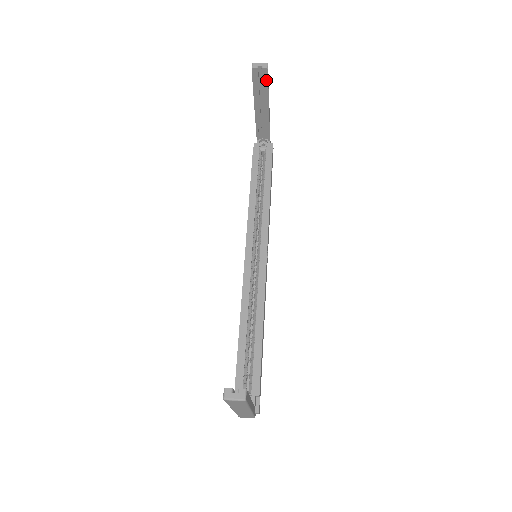
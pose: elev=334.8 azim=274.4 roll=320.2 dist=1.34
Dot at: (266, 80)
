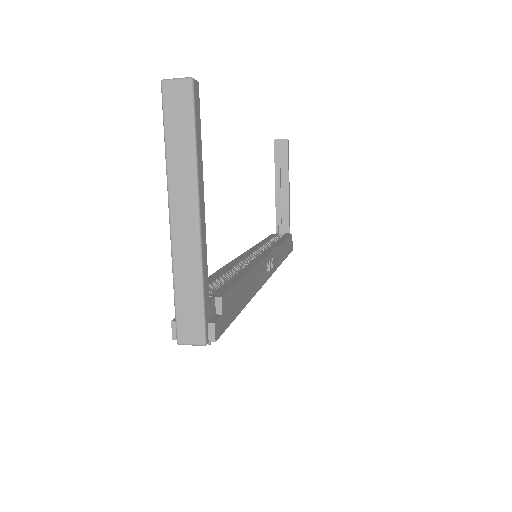
Dot at: (286, 153)
